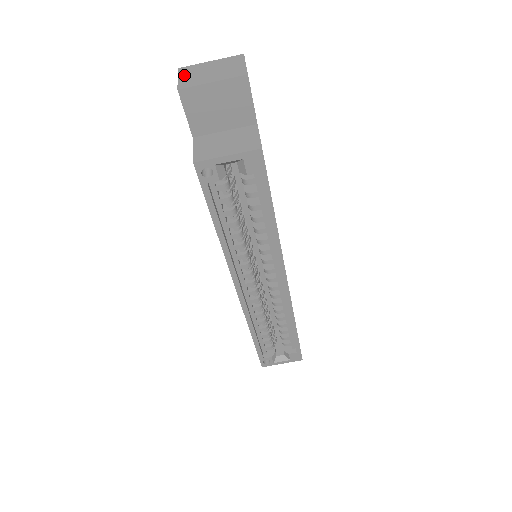
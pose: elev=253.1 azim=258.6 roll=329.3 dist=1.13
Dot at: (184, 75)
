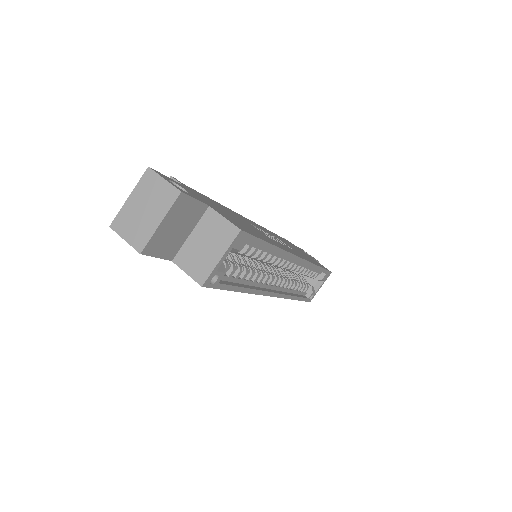
Dot at: (125, 232)
